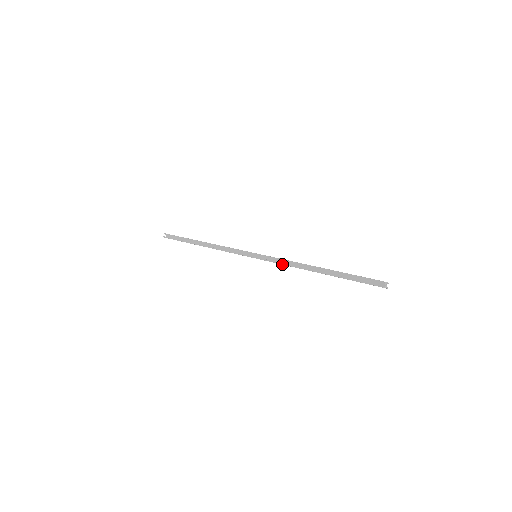
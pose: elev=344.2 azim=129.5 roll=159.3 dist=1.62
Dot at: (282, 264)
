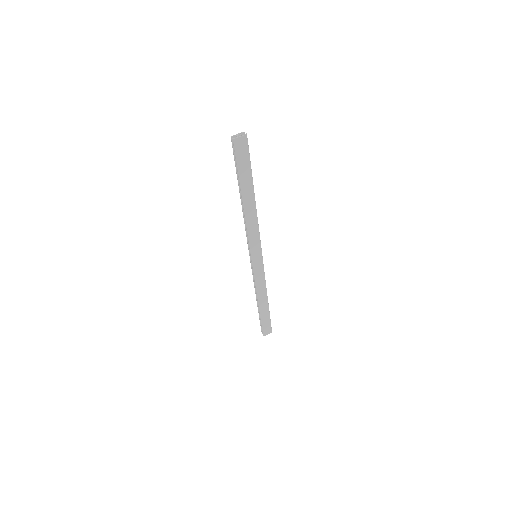
Dot at: (247, 233)
